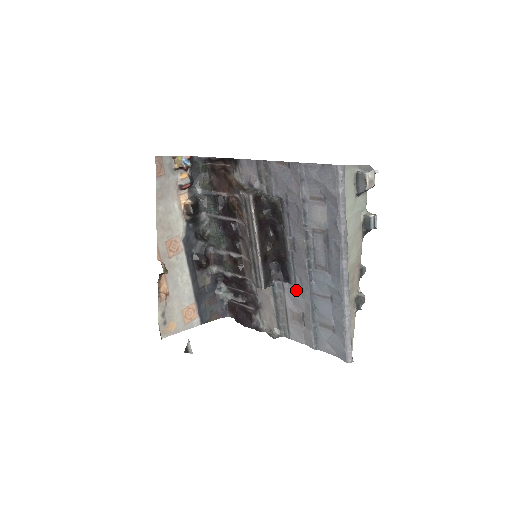
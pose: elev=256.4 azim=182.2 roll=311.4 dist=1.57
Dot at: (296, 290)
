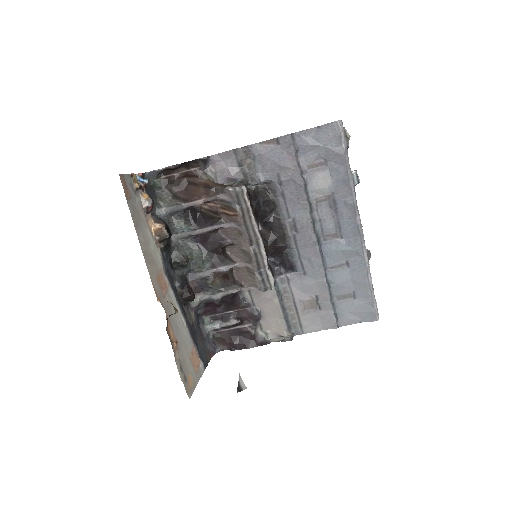
Dot at: (304, 275)
